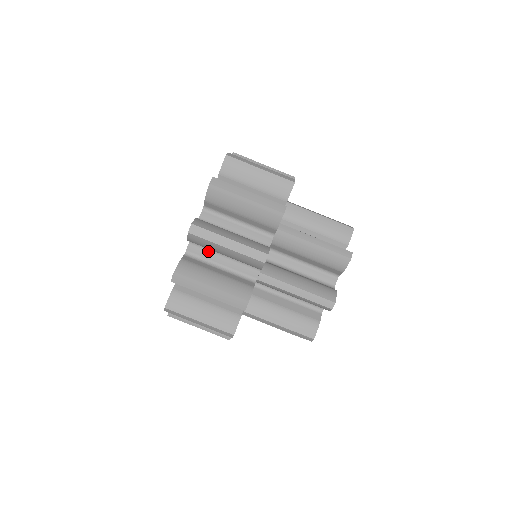
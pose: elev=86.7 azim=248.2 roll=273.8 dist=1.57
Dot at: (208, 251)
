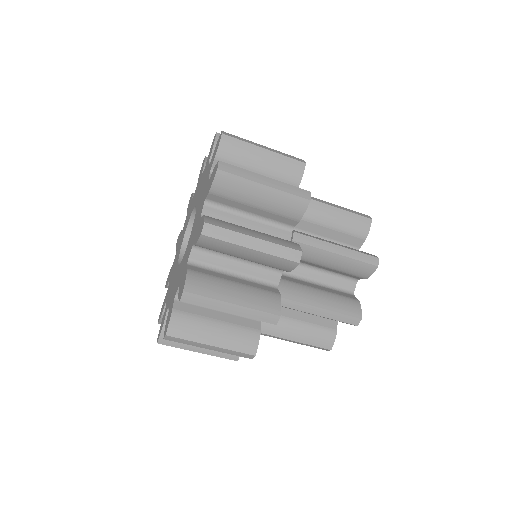
Dot at: occluded
